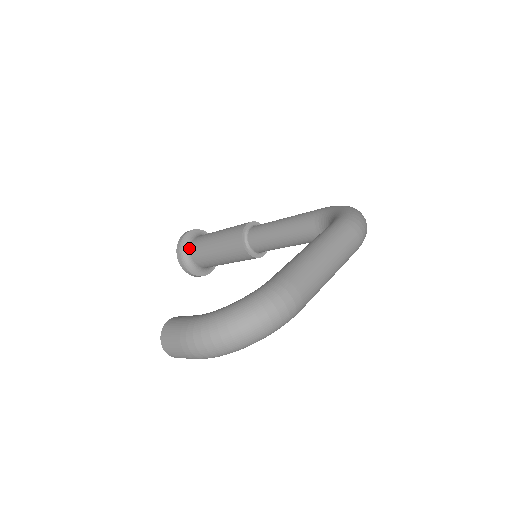
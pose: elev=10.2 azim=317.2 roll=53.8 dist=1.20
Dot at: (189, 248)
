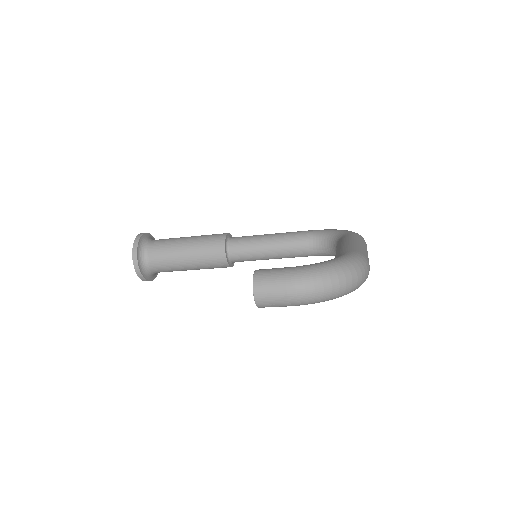
Dot at: (147, 248)
